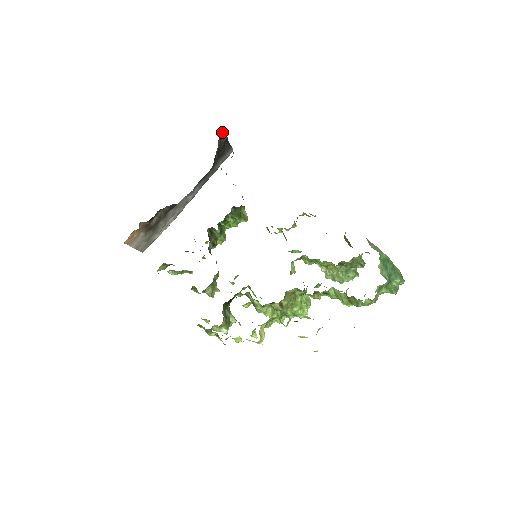
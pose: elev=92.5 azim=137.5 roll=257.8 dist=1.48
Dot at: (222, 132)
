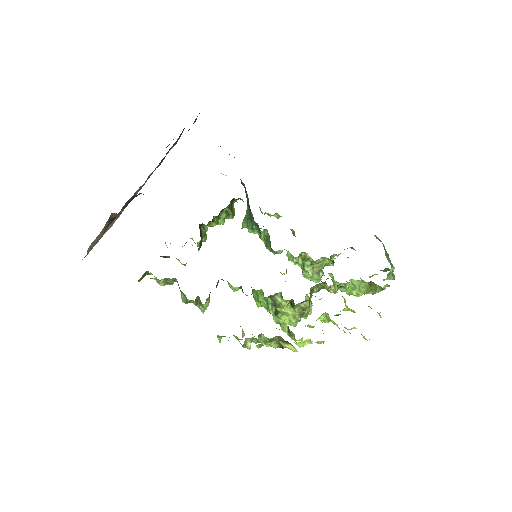
Dot at: occluded
